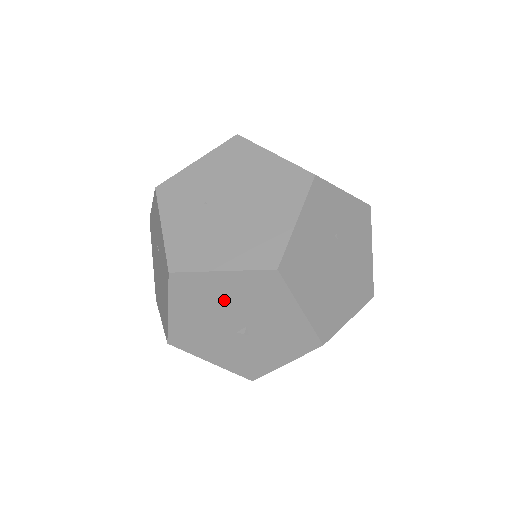
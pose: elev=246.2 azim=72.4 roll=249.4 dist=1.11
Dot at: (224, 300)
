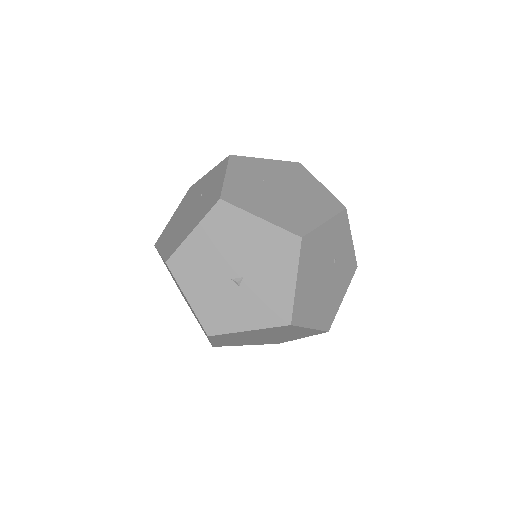
Dot at: (244, 244)
